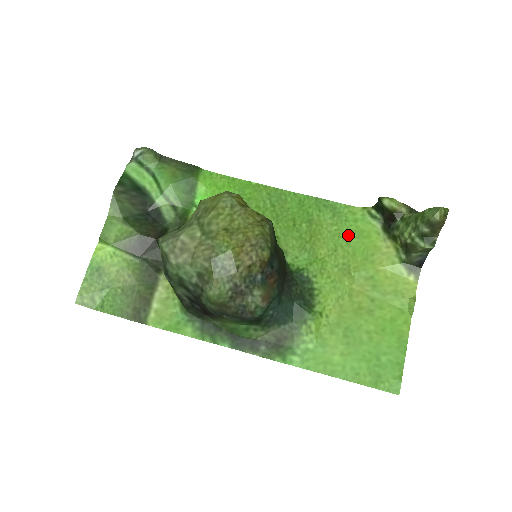
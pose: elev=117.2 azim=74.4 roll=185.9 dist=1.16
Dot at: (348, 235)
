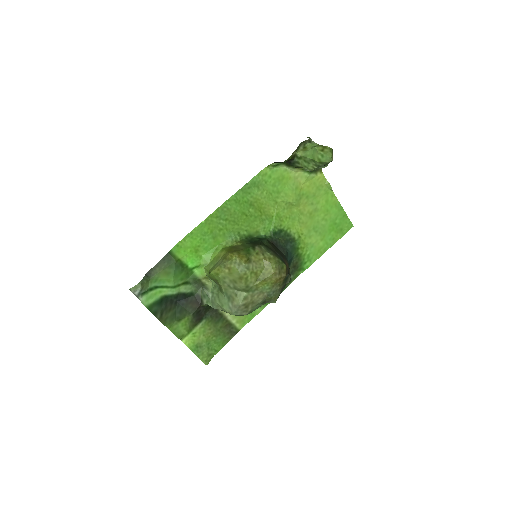
Dot at: (274, 188)
